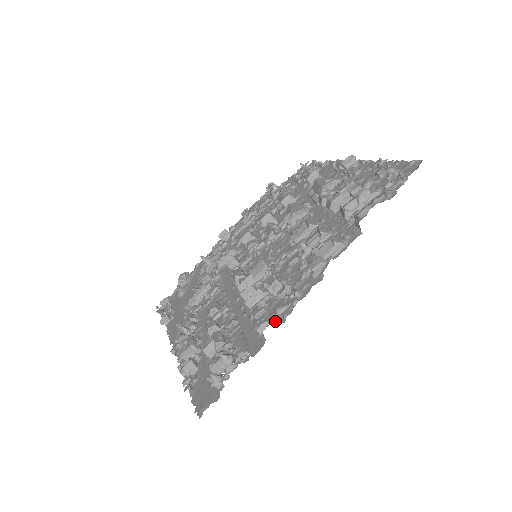
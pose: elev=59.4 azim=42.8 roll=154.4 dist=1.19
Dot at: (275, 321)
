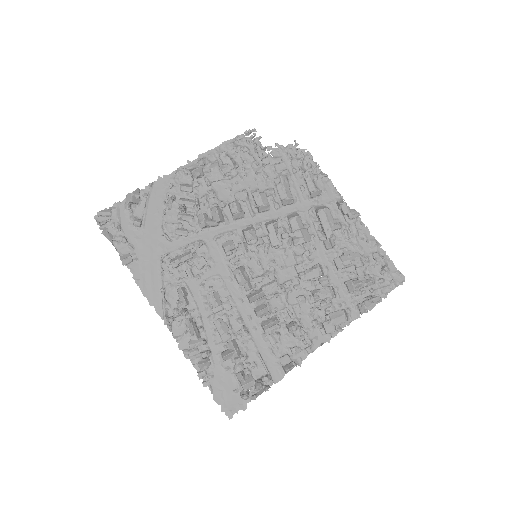
Dot at: (295, 362)
